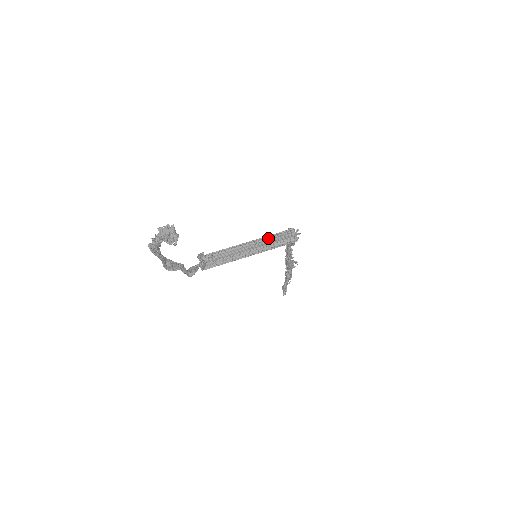
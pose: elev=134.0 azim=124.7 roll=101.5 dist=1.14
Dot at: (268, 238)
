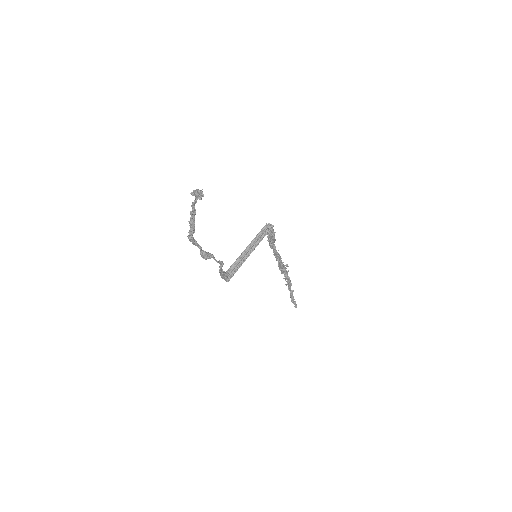
Dot at: (256, 237)
